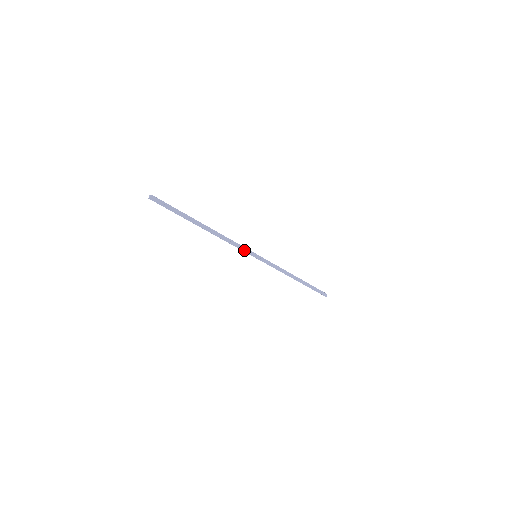
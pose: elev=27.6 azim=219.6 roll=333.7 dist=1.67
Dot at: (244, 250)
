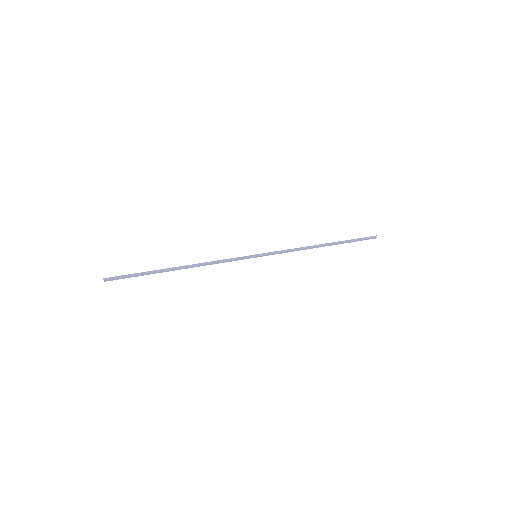
Dot at: (237, 260)
